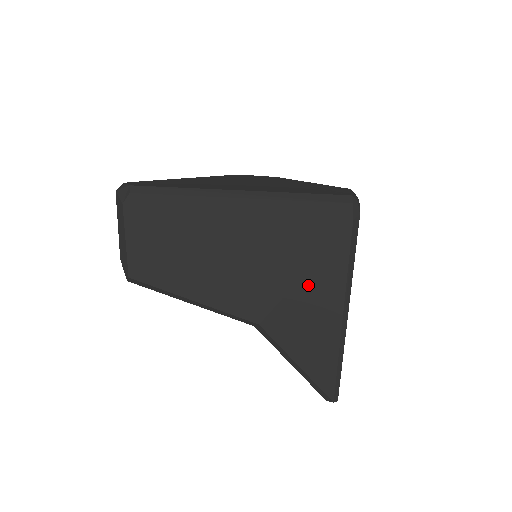
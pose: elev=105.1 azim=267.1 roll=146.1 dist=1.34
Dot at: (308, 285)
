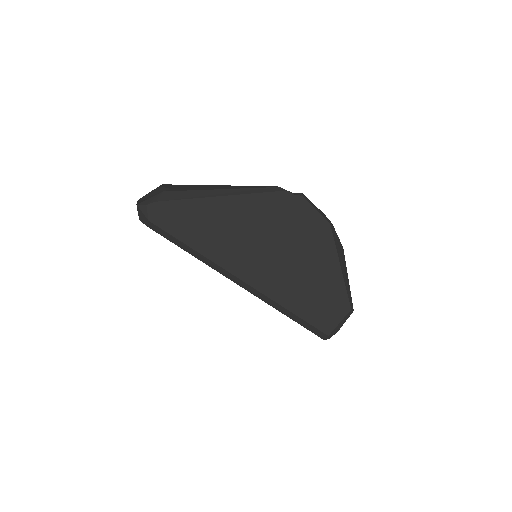
Dot at: occluded
